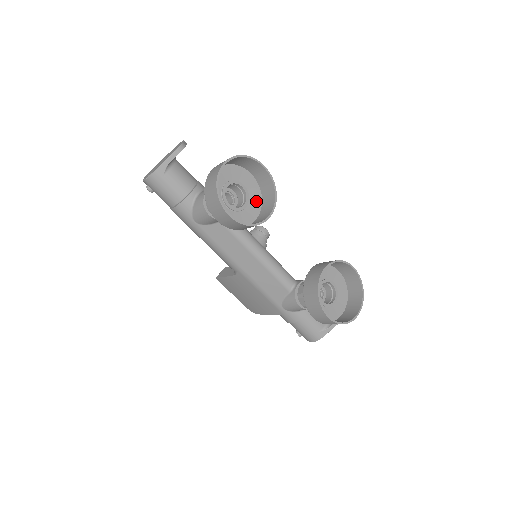
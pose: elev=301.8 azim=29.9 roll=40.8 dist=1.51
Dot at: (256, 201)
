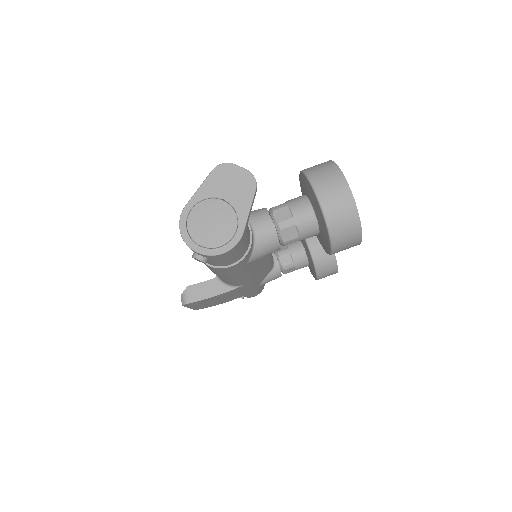
Dot at: occluded
